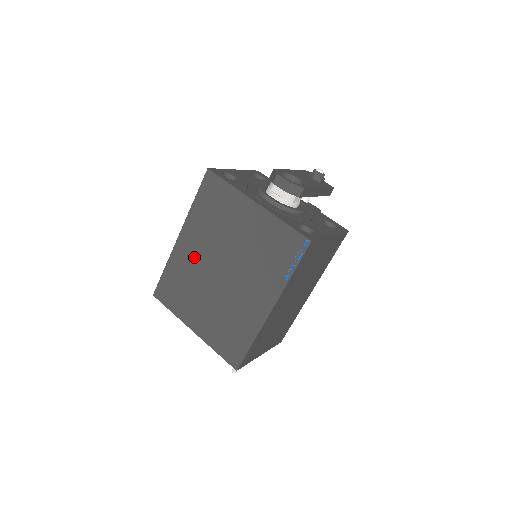
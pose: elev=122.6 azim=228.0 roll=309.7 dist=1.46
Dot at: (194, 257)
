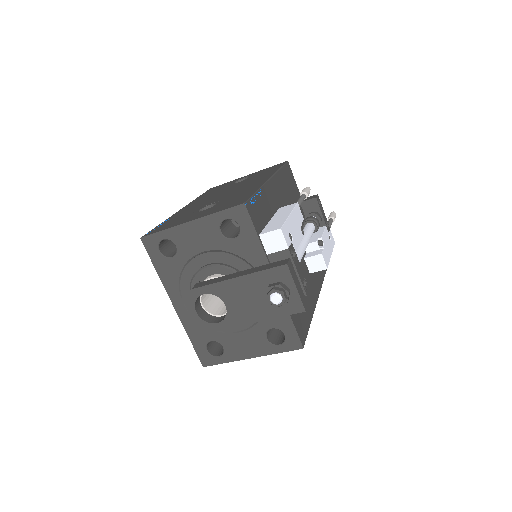
Dot at: occluded
